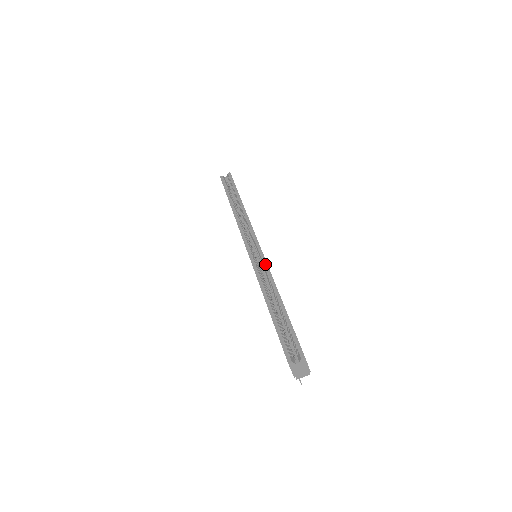
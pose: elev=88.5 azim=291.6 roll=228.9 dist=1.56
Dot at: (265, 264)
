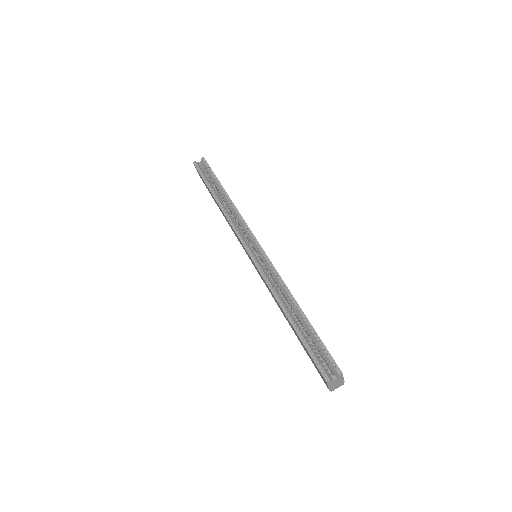
Dot at: (273, 269)
